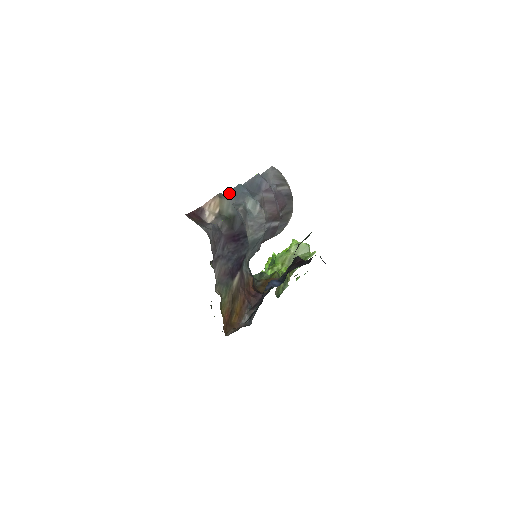
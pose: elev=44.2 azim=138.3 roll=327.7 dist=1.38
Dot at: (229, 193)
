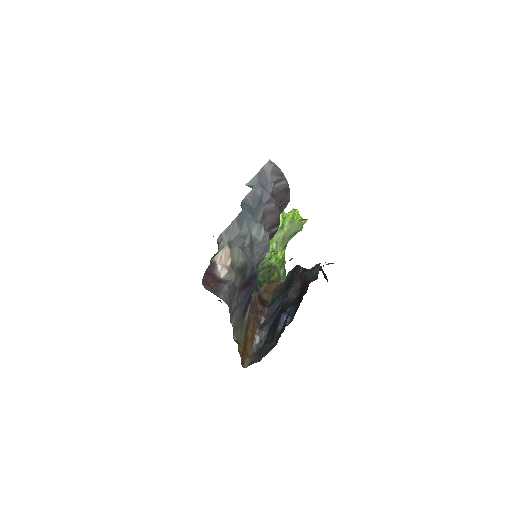
Dot at: (233, 223)
